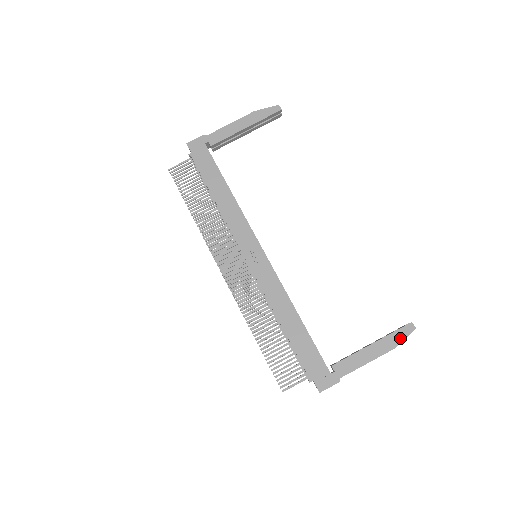
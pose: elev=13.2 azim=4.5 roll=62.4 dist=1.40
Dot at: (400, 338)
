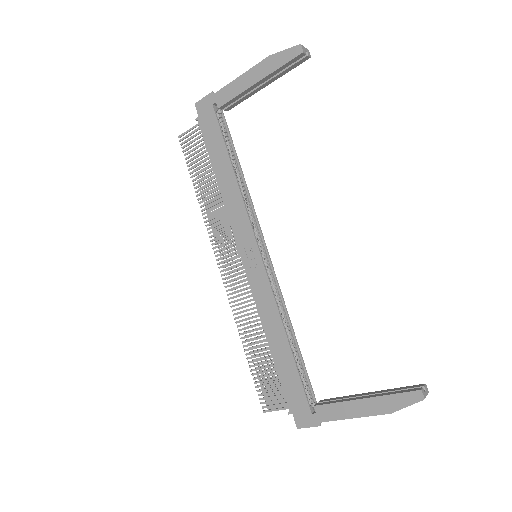
Dot at: (400, 404)
